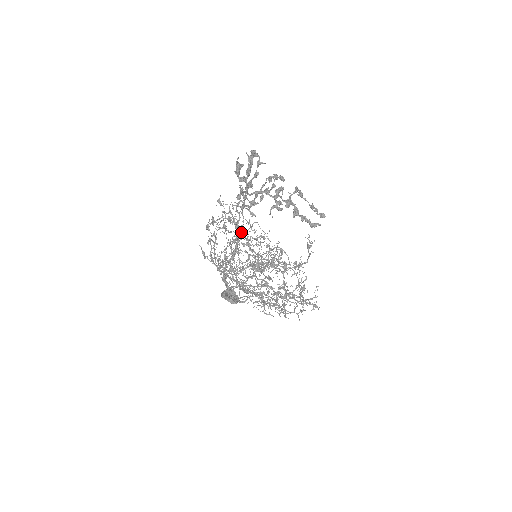
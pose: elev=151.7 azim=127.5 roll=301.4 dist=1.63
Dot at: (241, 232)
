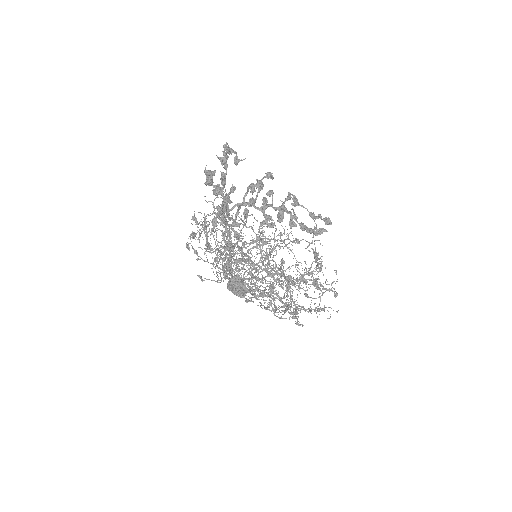
Dot at: (230, 247)
